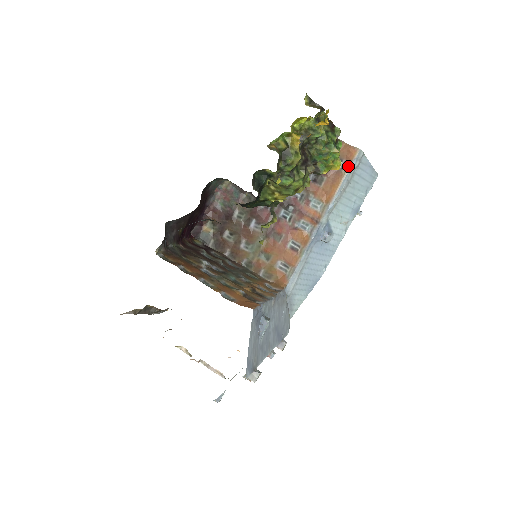
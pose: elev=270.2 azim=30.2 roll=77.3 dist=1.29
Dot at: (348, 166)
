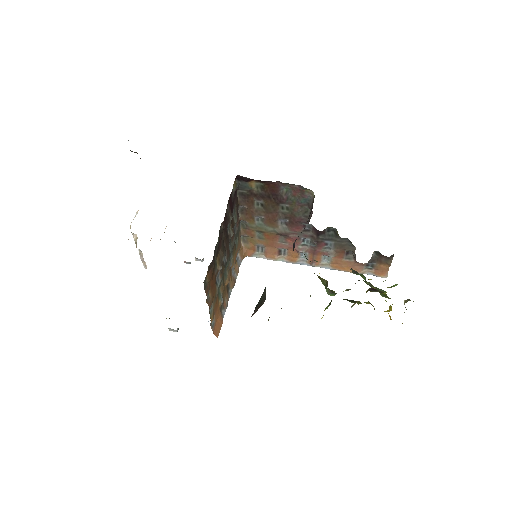
Dot at: (369, 272)
